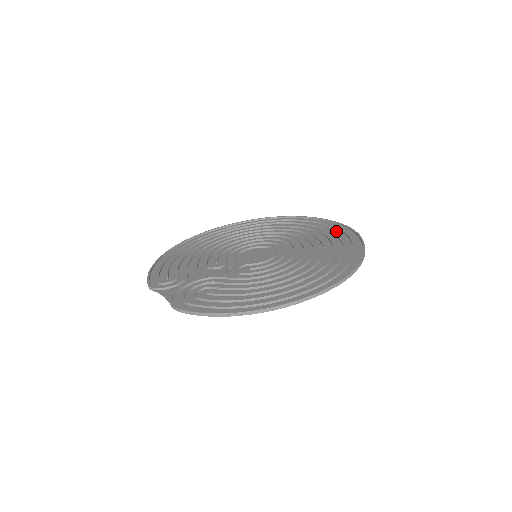
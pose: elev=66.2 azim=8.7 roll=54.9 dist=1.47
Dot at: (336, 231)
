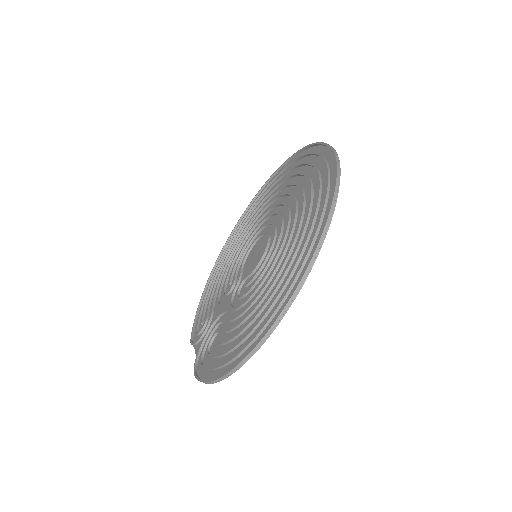
Dot at: (321, 164)
